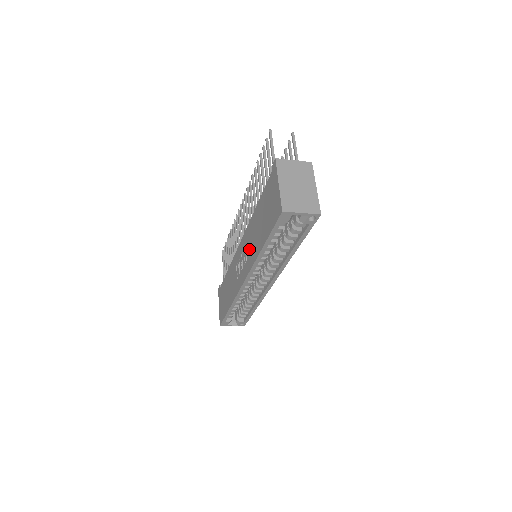
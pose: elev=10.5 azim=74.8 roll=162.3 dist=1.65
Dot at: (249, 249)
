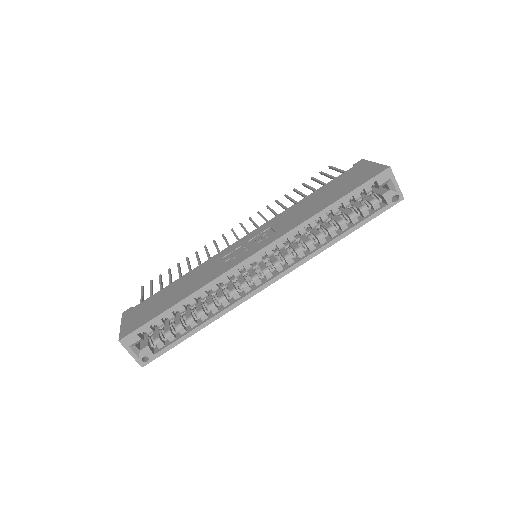
Dot at: (282, 224)
